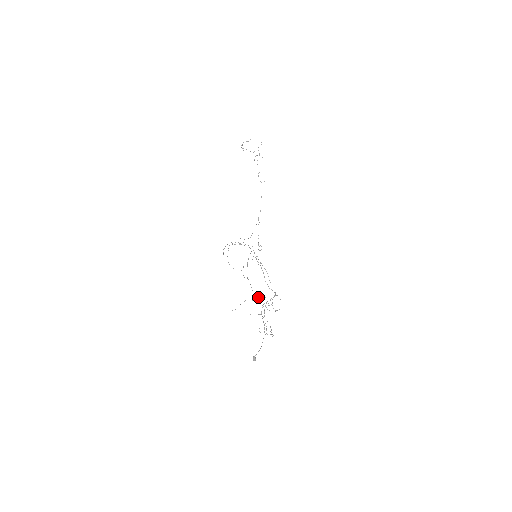
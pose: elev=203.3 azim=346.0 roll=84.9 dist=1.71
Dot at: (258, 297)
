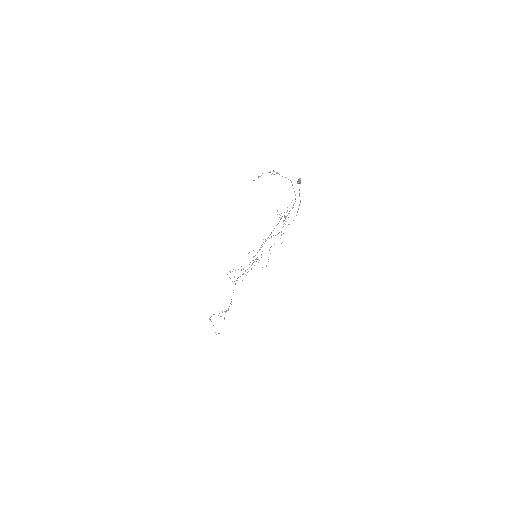
Dot at: occluded
